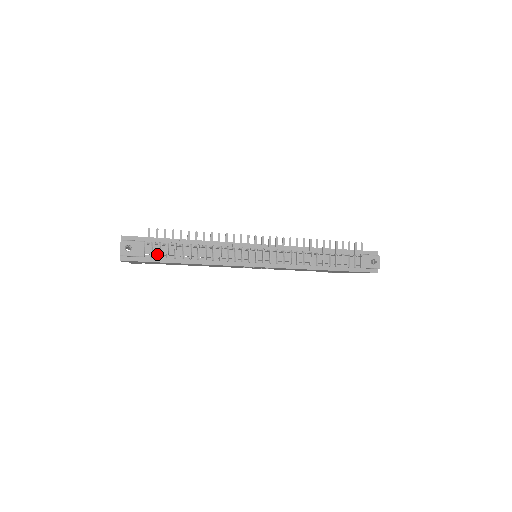
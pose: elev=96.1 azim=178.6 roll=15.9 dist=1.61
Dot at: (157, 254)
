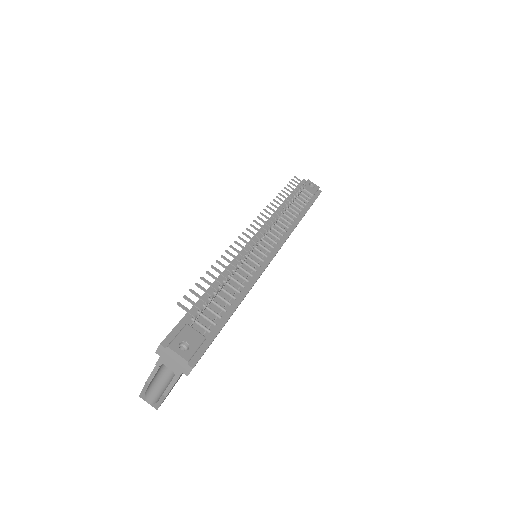
Dot at: (209, 324)
